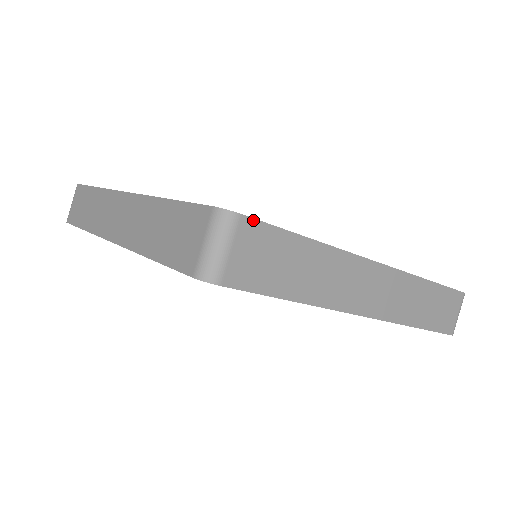
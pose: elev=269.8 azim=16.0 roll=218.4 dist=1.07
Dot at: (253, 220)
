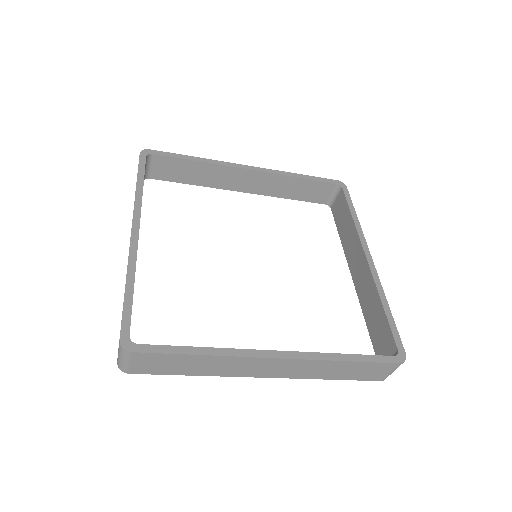
Dot at: occluded
